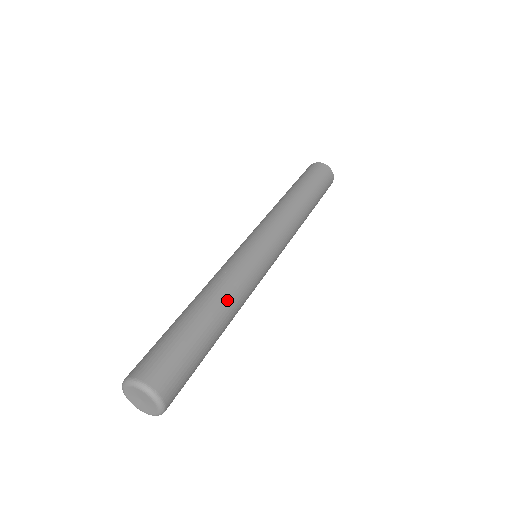
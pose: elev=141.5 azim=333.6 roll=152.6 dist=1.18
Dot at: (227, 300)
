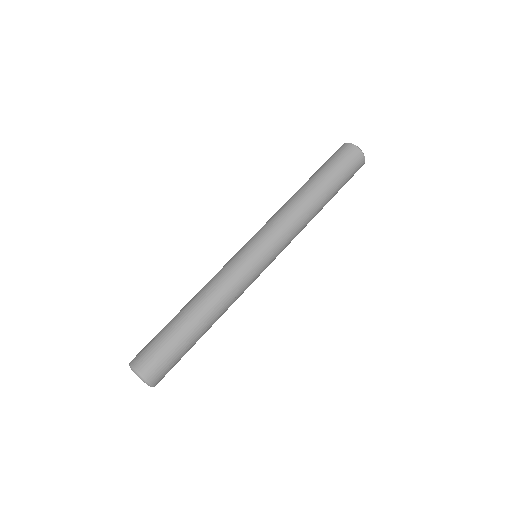
Dot at: (204, 299)
